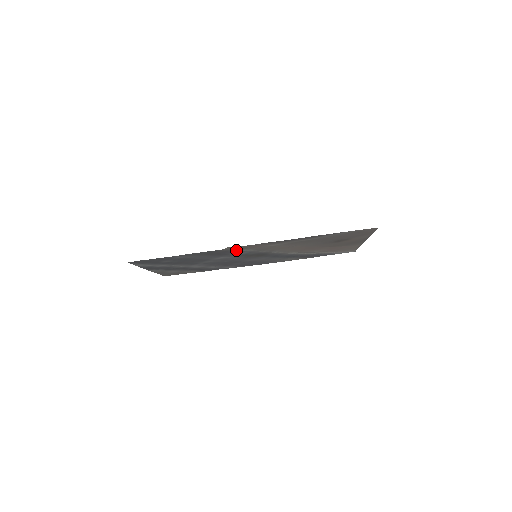
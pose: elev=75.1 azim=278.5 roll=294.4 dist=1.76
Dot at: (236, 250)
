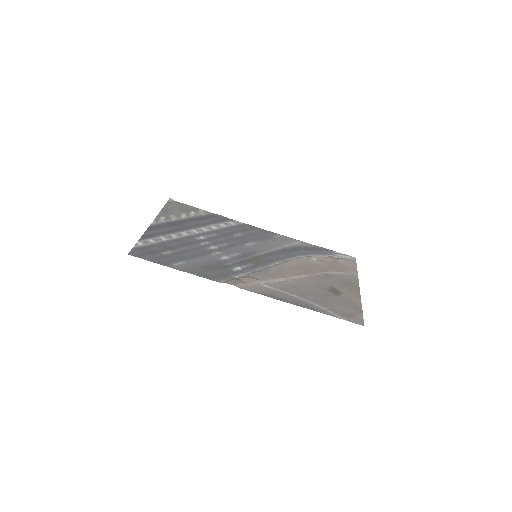
Dot at: (233, 277)
